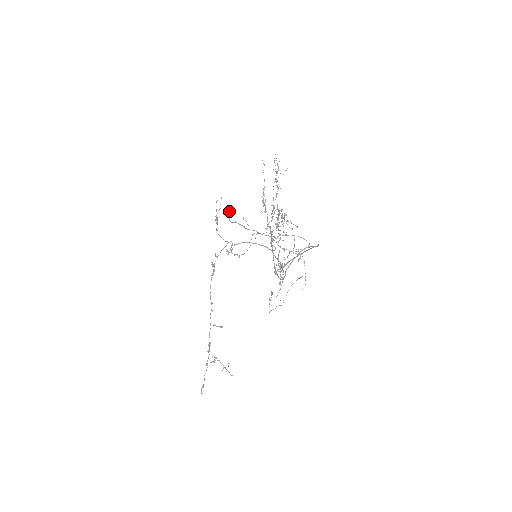
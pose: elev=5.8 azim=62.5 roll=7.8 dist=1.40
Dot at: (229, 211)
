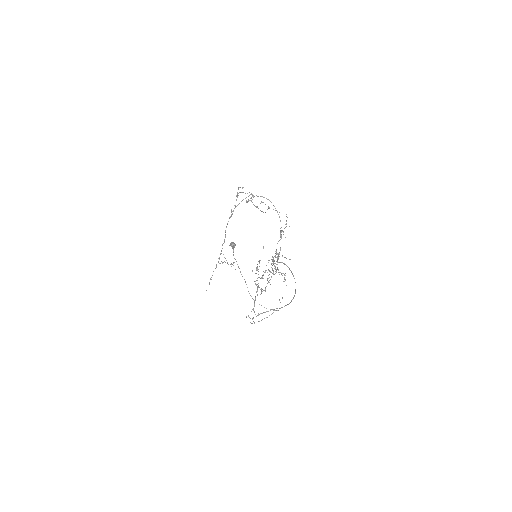
Dot at: (234, 247)
